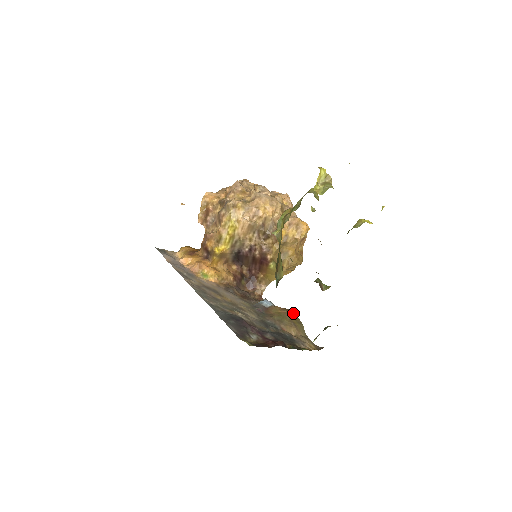
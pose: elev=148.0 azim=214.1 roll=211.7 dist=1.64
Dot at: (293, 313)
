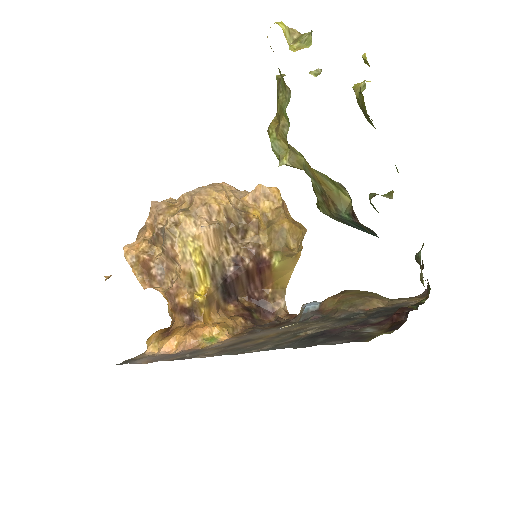
Dot at: (349, 291)
